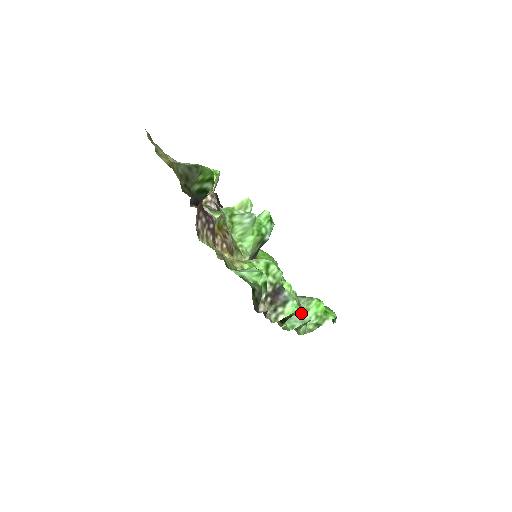
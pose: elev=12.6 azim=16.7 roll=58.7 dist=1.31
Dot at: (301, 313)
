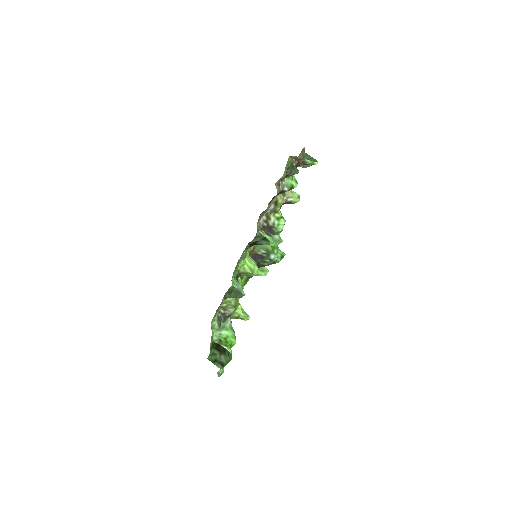
Dot at: (223, 323)
